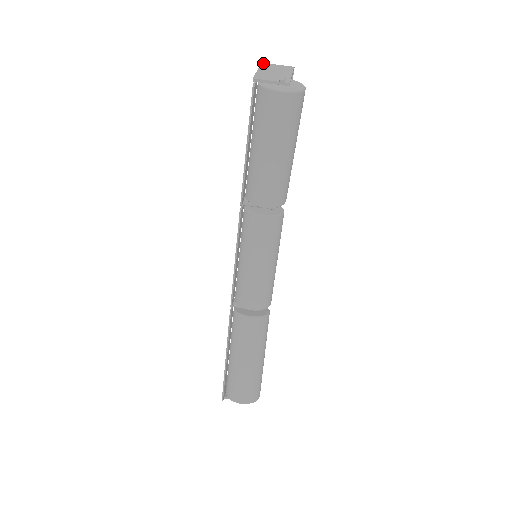
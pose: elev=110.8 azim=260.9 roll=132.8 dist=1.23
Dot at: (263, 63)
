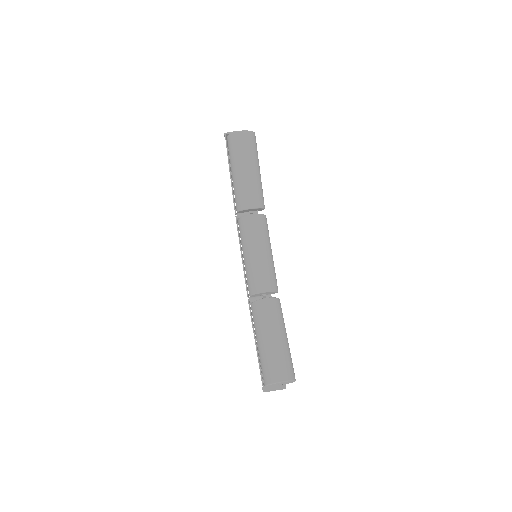
Dot at: occluded
